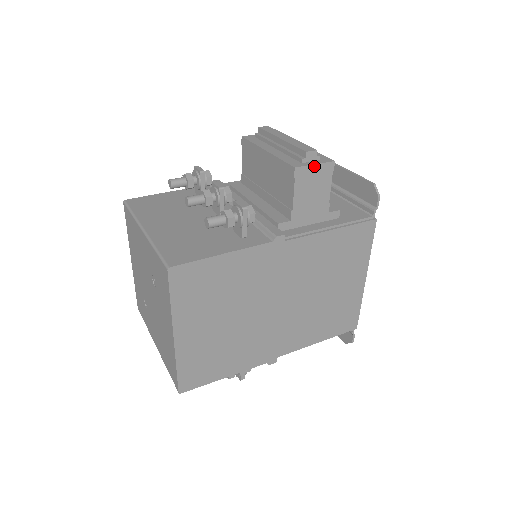
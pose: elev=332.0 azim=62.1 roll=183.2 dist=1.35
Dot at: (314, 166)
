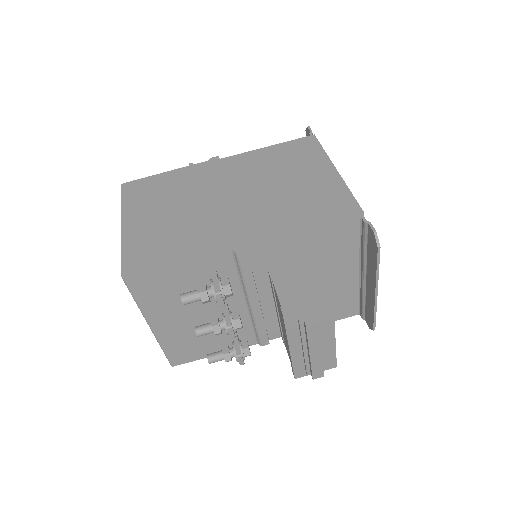
Dot at: occluded
